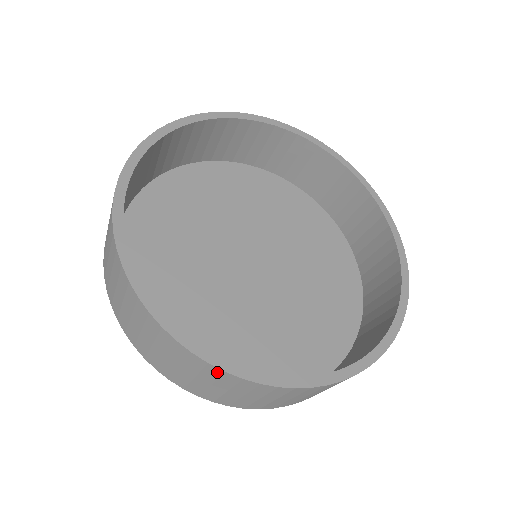
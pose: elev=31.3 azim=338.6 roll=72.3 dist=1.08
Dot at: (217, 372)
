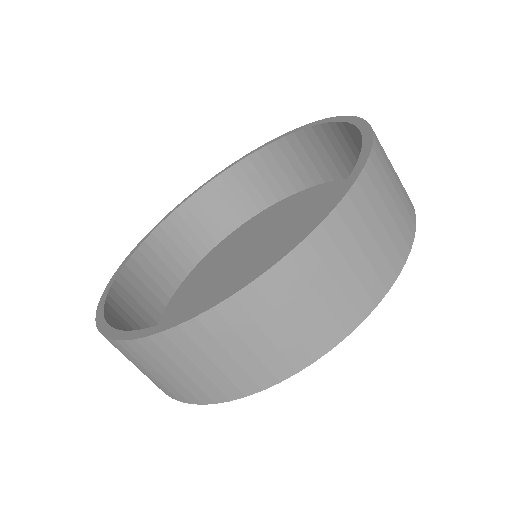
Dot at: (252, 295)
